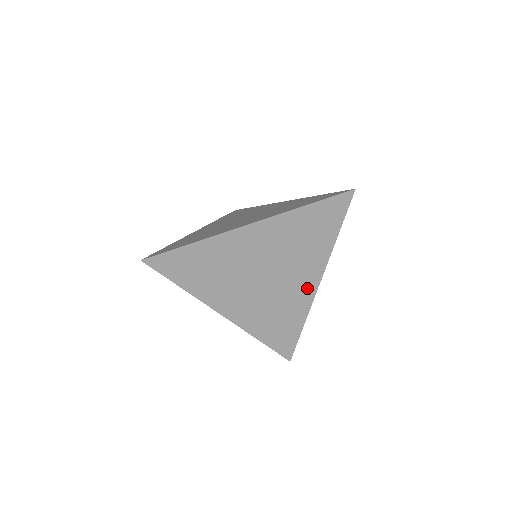
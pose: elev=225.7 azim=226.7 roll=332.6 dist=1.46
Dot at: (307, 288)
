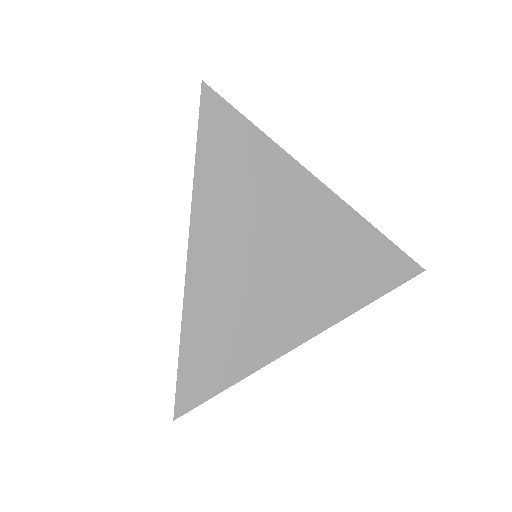
Dot at: (296, 328)
